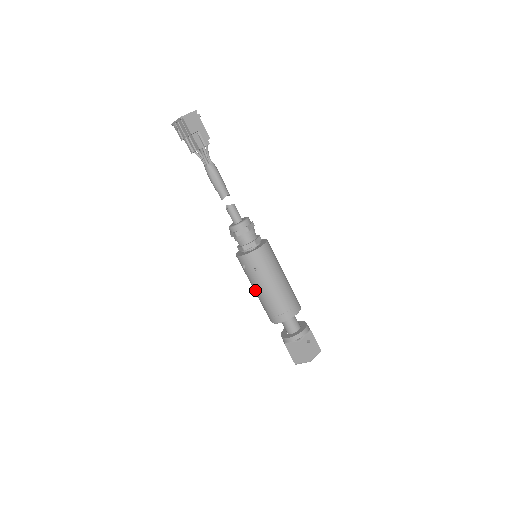
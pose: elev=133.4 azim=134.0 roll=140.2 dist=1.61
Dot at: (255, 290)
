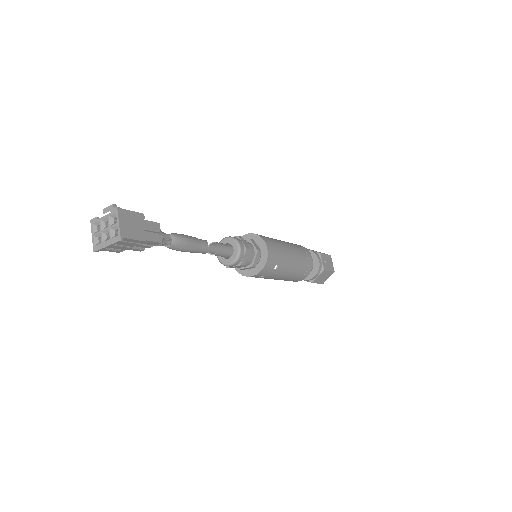
Dot at: (275, 279)
